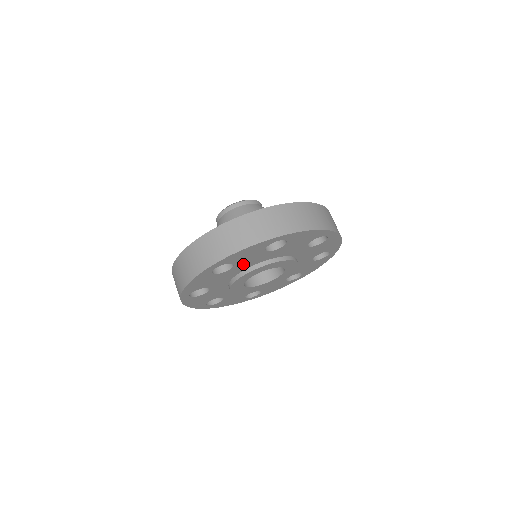
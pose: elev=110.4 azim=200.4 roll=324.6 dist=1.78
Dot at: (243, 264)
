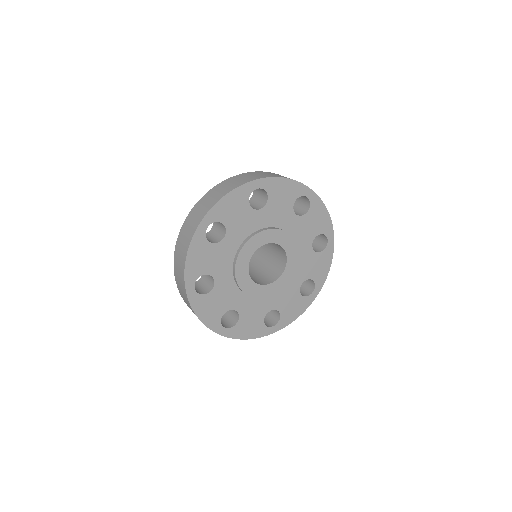
Dot at: (270, 213)
